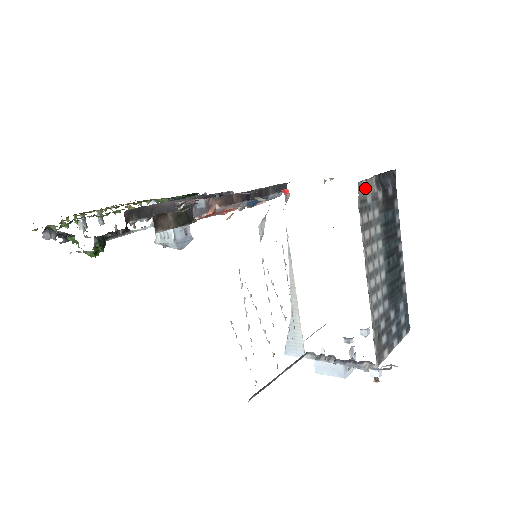
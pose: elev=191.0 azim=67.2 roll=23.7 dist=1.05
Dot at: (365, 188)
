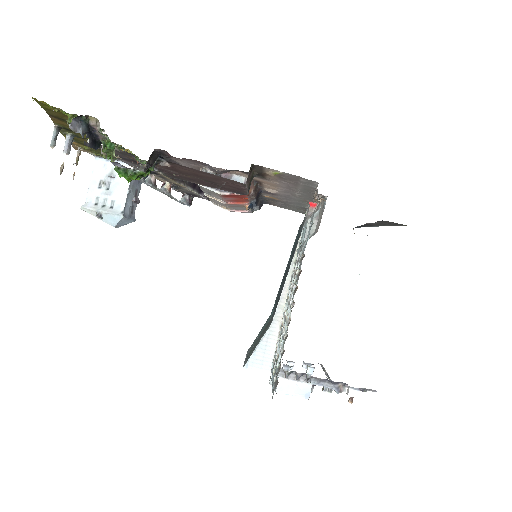
Dot at: occluded
